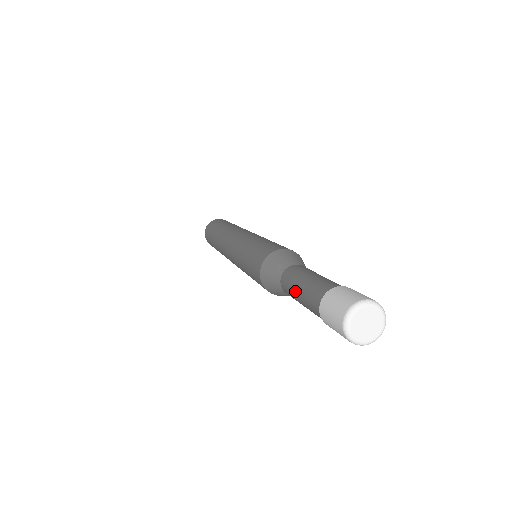
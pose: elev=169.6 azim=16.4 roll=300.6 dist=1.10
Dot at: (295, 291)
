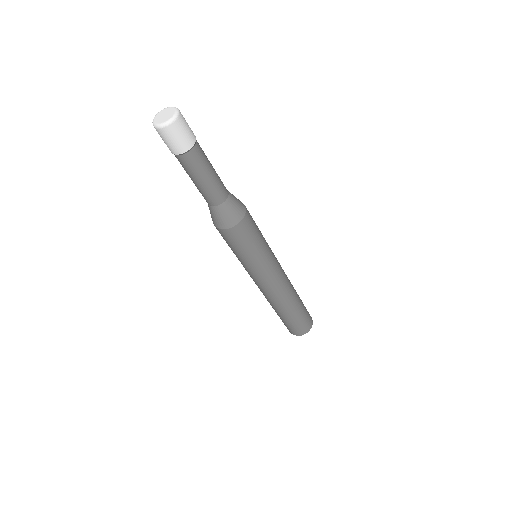
Dot at: (195, 185)
